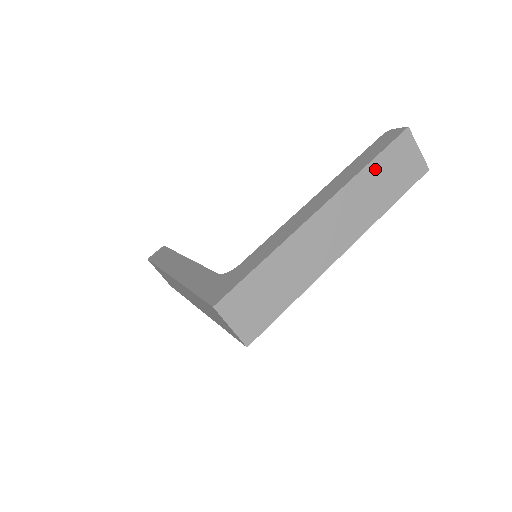
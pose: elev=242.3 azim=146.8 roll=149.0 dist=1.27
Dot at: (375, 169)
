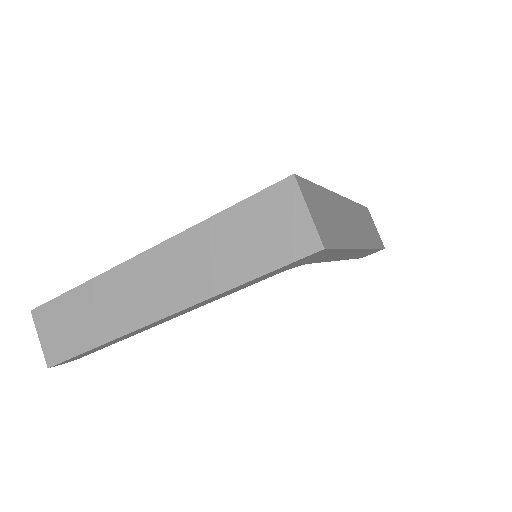
Dot at: (361, 211)
